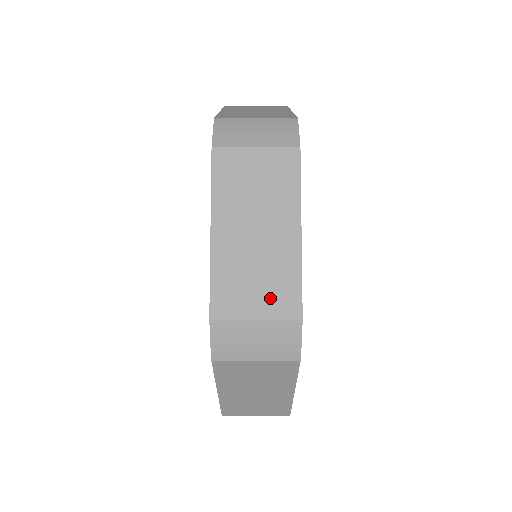
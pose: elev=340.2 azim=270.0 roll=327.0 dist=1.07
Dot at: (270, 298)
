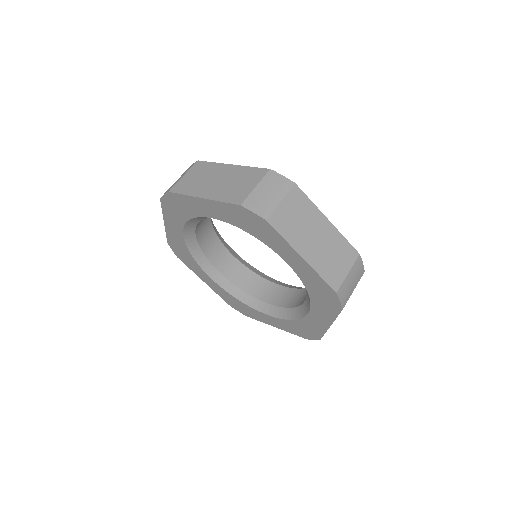
Dot at: occluded
